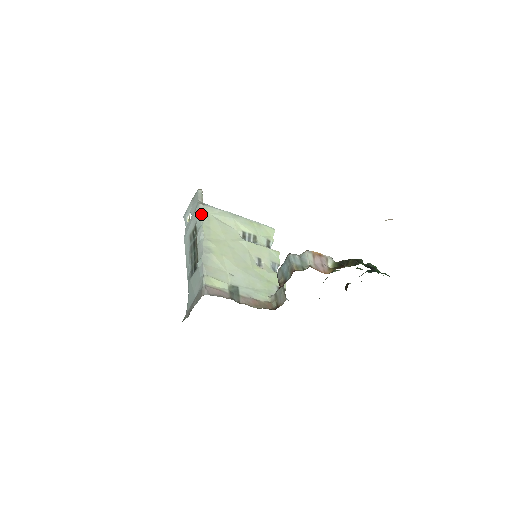
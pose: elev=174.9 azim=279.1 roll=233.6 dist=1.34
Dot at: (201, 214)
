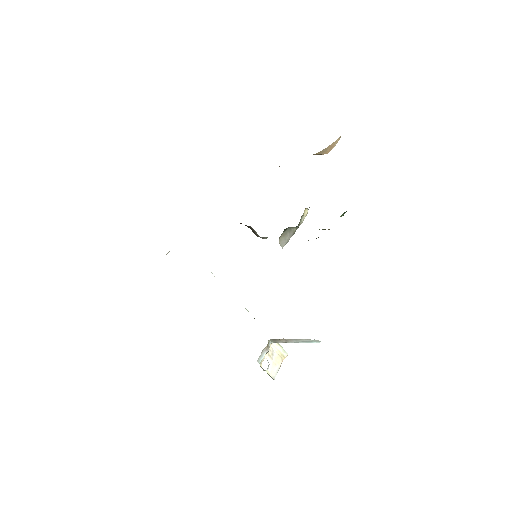
Dot at: occluded
